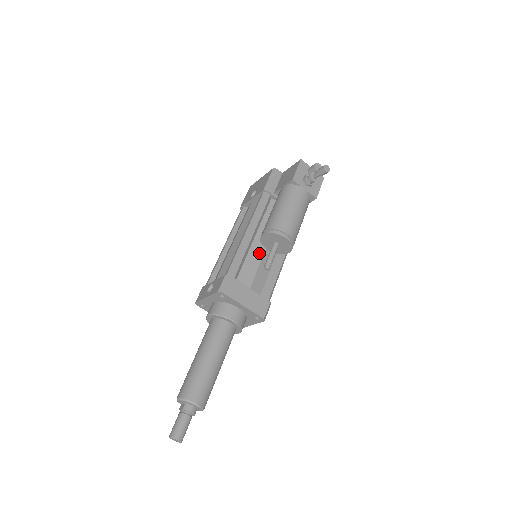
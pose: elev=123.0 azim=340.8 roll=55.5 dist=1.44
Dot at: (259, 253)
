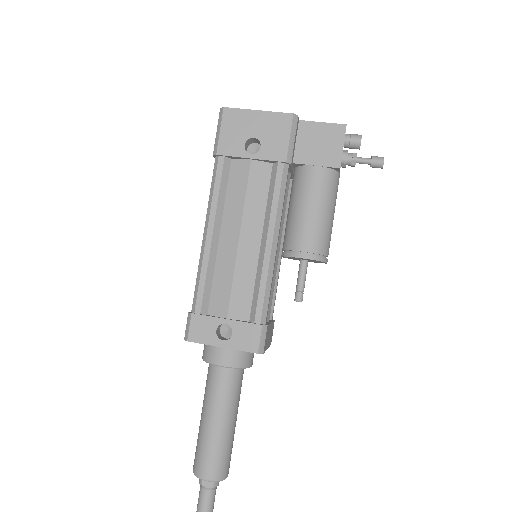
Dot at: (275, 265)
